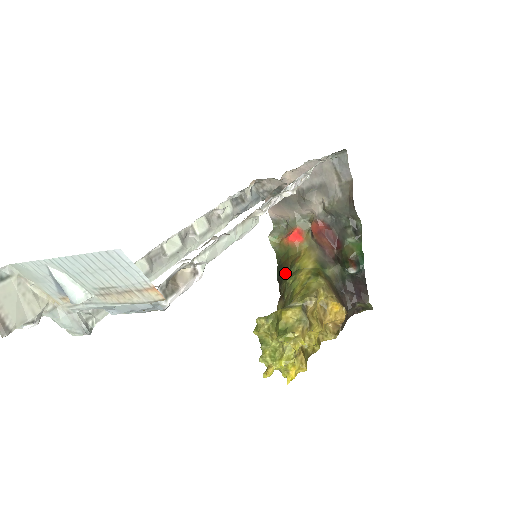
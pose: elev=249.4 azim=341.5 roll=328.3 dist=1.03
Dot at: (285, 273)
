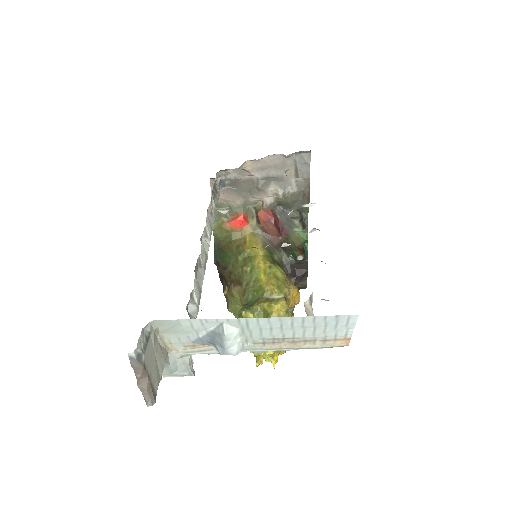
Dot at: (230, 257)
